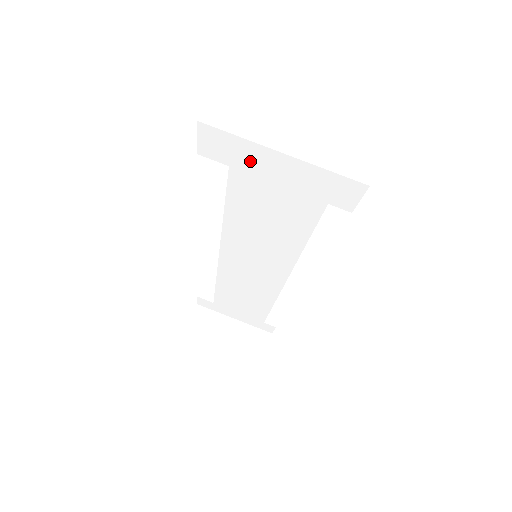
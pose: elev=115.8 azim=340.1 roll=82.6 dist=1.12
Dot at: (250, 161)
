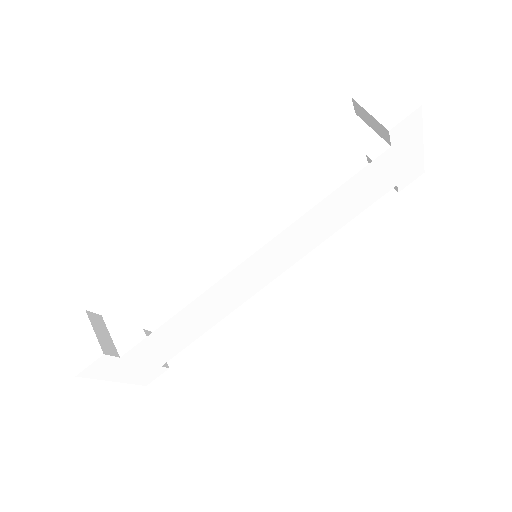
Dot at: (405, 145)
